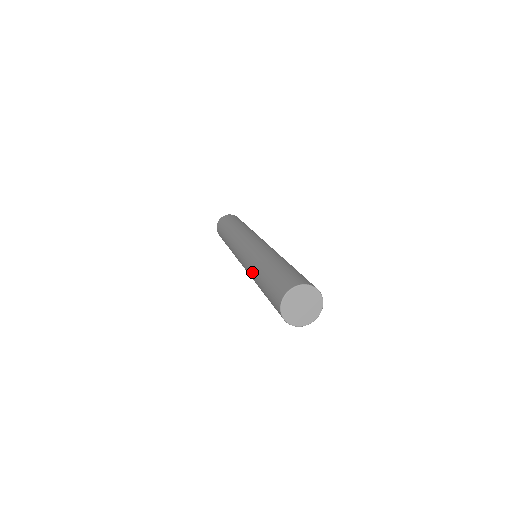
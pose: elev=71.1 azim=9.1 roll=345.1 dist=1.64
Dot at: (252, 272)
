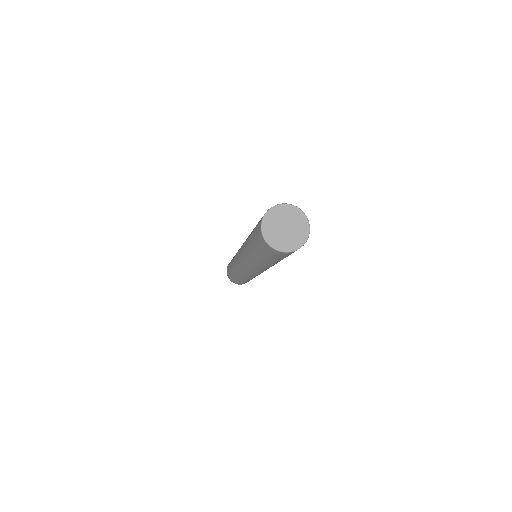
Dot at: occluded
